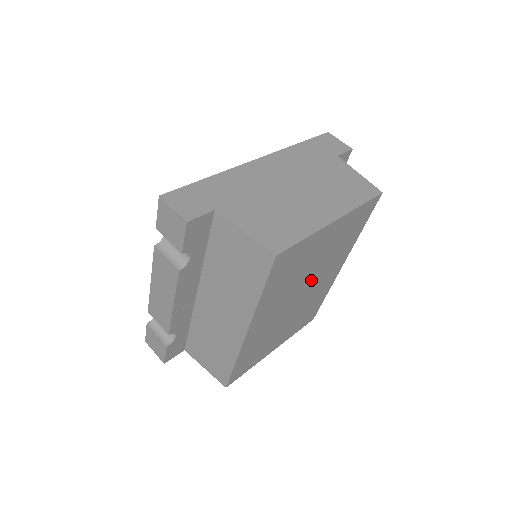
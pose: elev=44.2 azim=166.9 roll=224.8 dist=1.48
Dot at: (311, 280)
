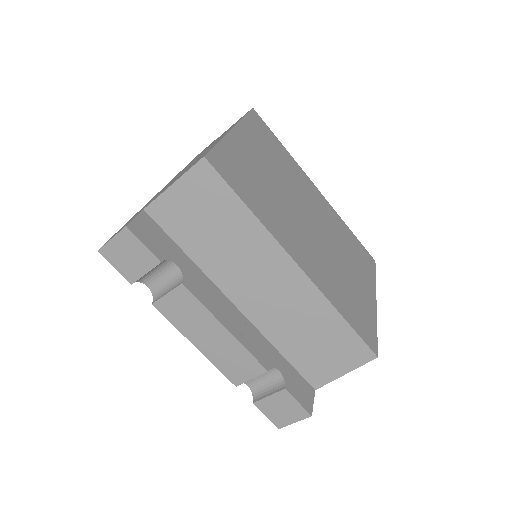
Dot at: (298, 202)
